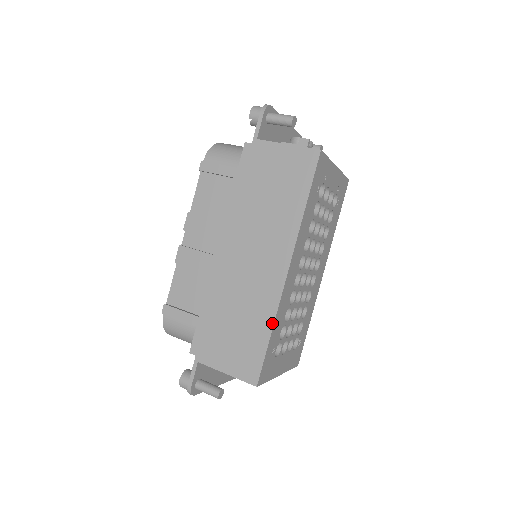
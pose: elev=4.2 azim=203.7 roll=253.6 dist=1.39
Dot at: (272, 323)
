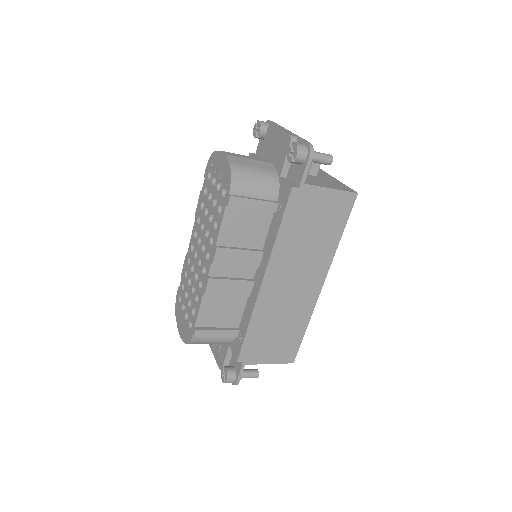
Dot at: (308, 323)
